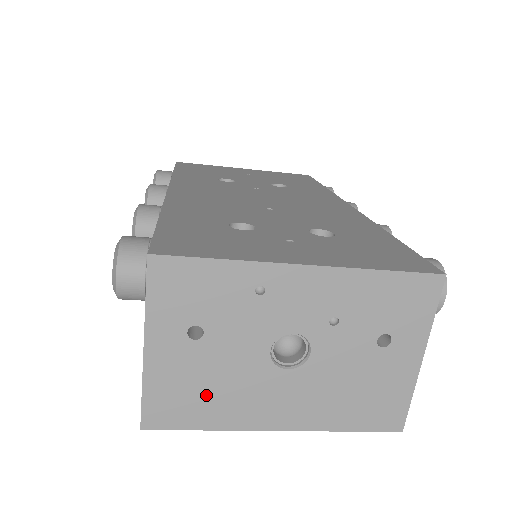
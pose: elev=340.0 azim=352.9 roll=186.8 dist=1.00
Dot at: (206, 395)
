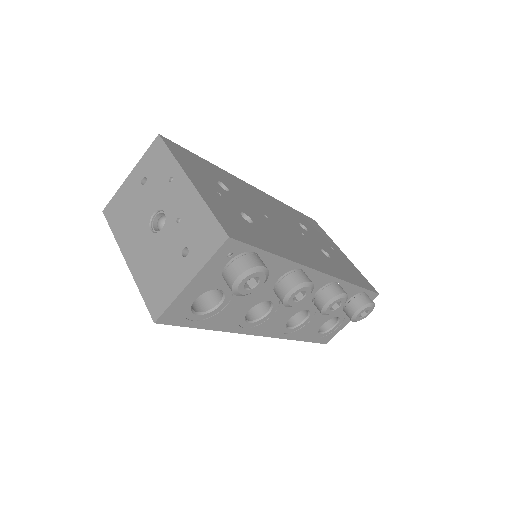
Dot at: (125, 215)
